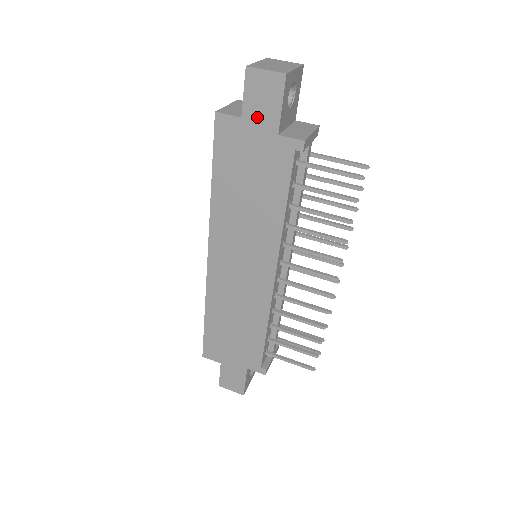
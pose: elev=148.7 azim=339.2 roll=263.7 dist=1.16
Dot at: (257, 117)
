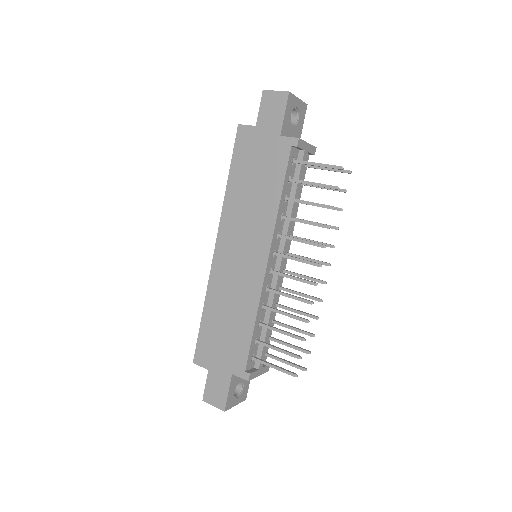
Dot at: (267, 124)
